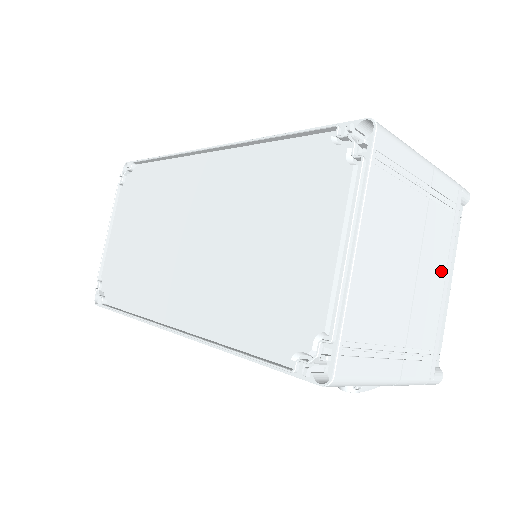
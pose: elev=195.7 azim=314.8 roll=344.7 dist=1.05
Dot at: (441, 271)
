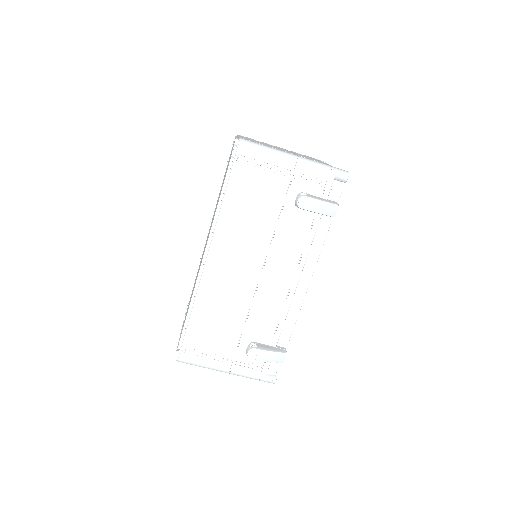
Dot at: occluded
